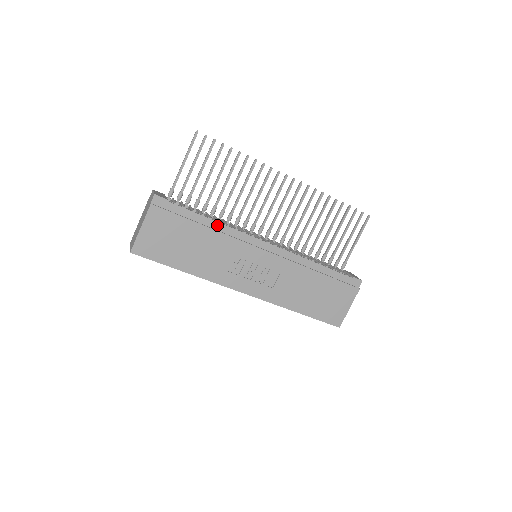
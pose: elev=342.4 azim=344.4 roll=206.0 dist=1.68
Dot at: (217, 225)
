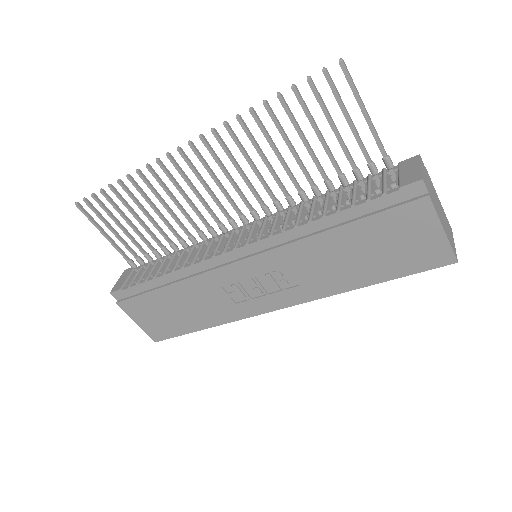
Dot at: (175, 275)
